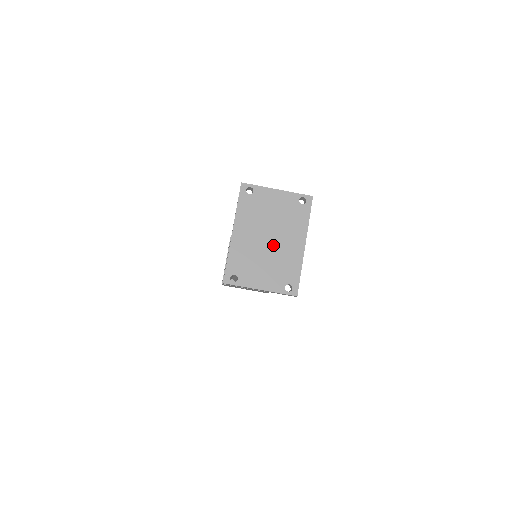
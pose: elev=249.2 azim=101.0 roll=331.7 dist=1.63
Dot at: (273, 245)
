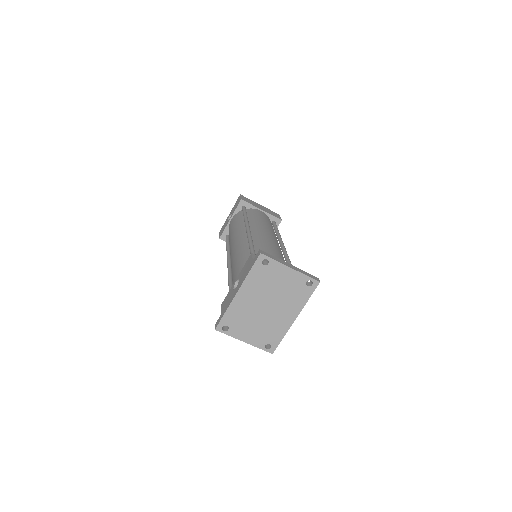
Dot at: (268, 312)
